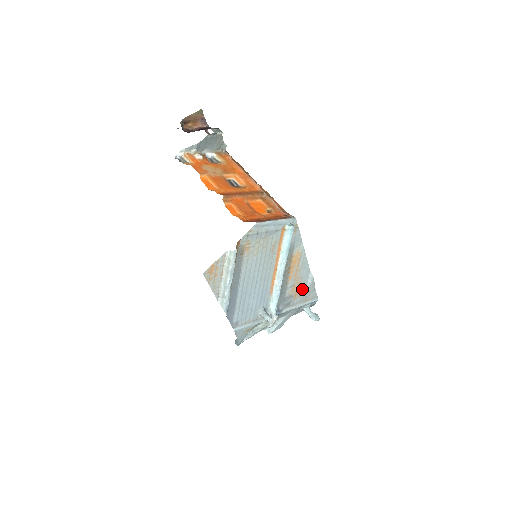
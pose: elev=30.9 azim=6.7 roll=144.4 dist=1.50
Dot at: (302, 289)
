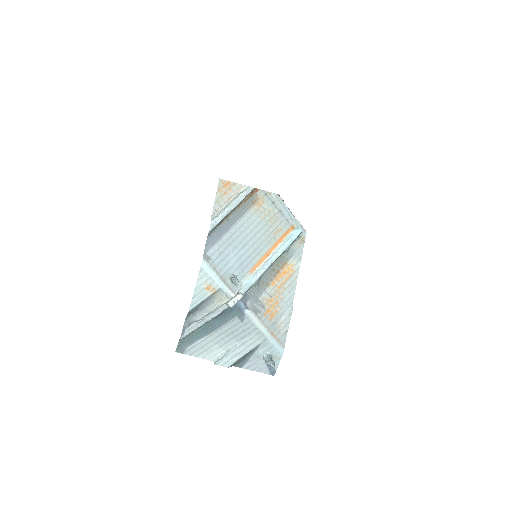
Dot at: (276, 314)
